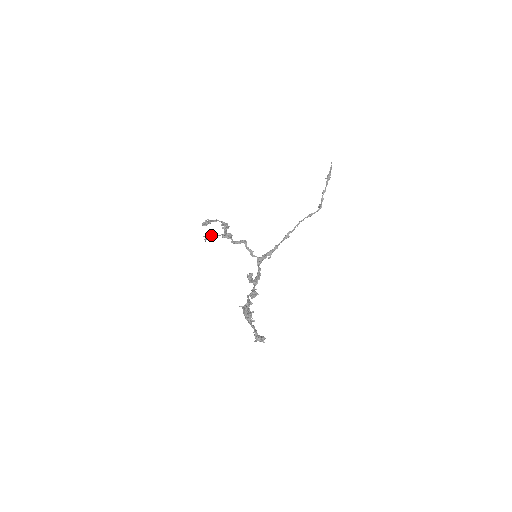
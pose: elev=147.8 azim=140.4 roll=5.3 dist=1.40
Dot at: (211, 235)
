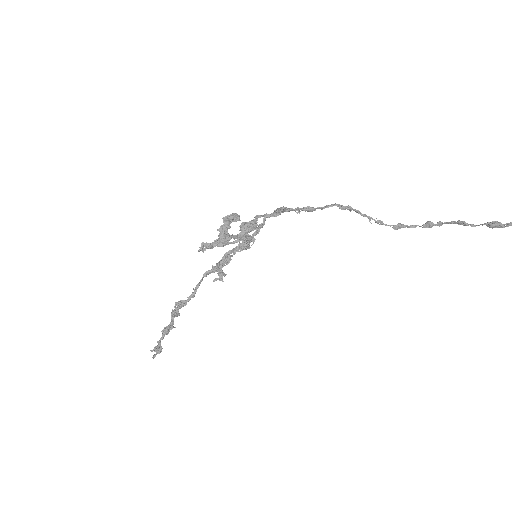
Dot at: occluded
